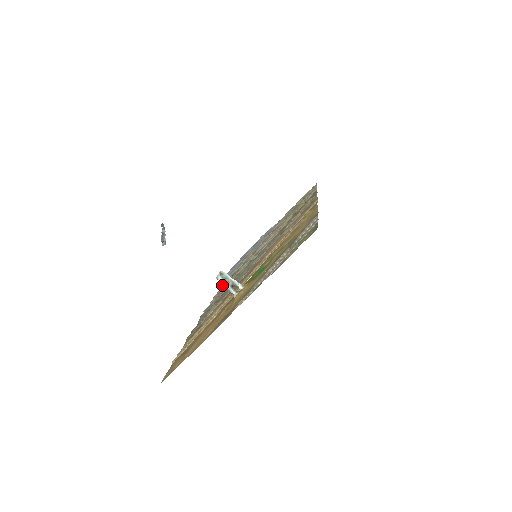
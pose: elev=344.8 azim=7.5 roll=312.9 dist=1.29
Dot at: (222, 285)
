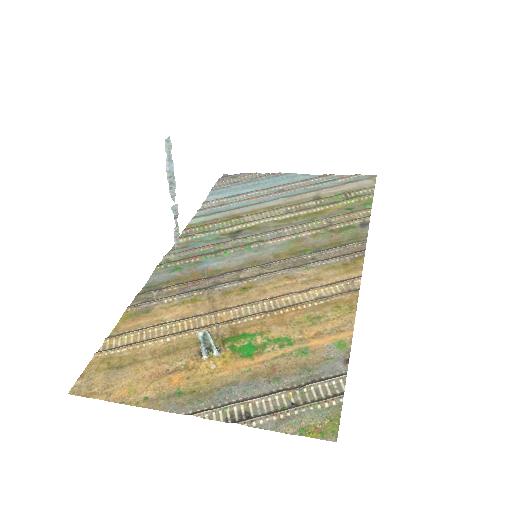
Dot at: (202, 209)
